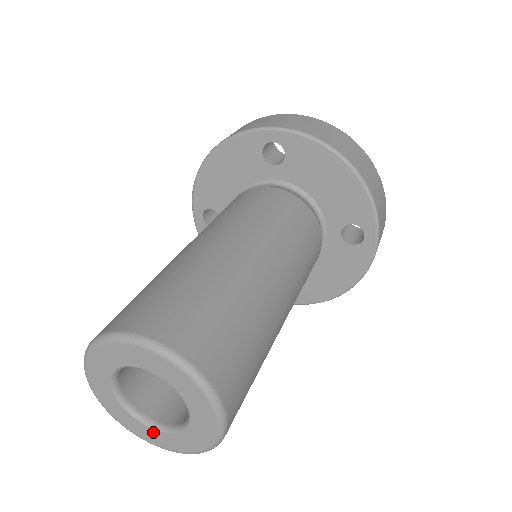
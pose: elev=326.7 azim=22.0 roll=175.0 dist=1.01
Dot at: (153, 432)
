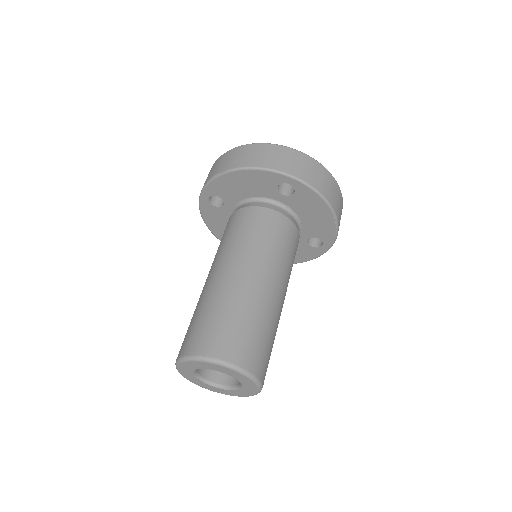
Dot at: (207, 385)
